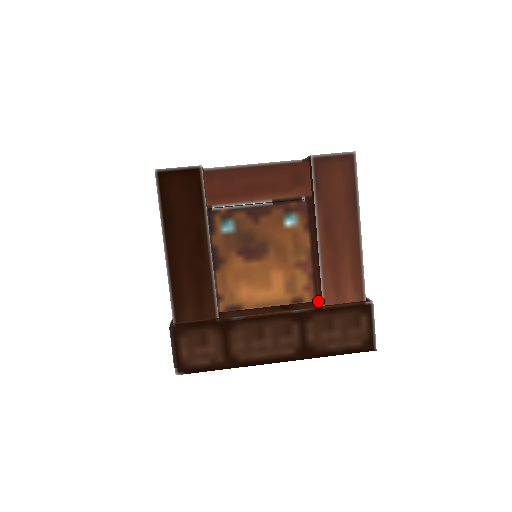
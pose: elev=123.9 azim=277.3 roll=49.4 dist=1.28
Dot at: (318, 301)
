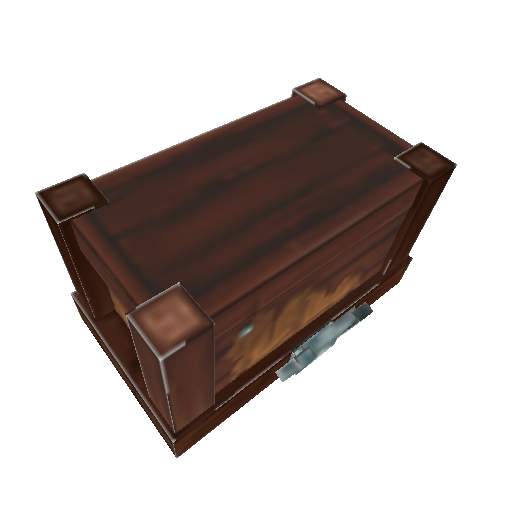
Dot at: occluded
